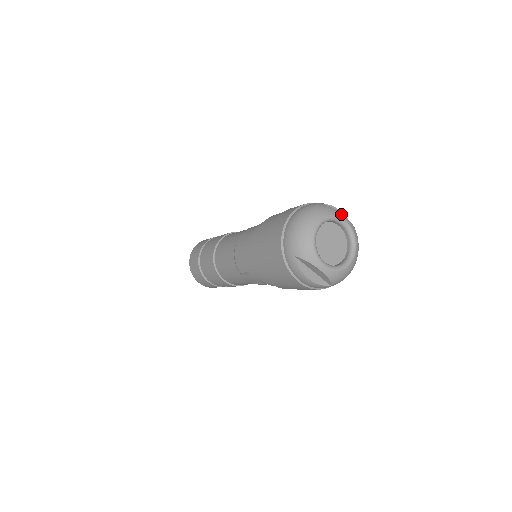
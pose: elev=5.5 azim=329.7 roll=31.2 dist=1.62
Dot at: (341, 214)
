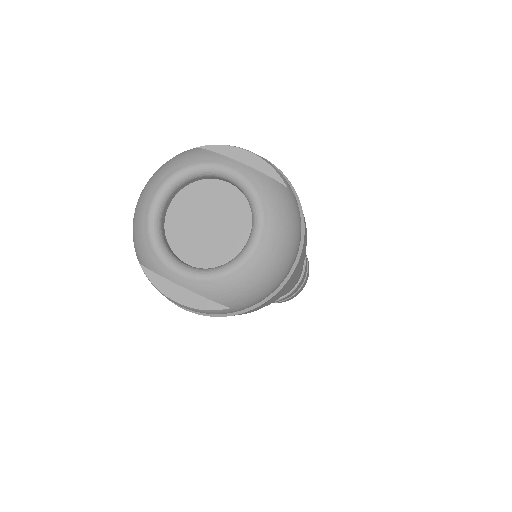
Dot at: (219, 157)
